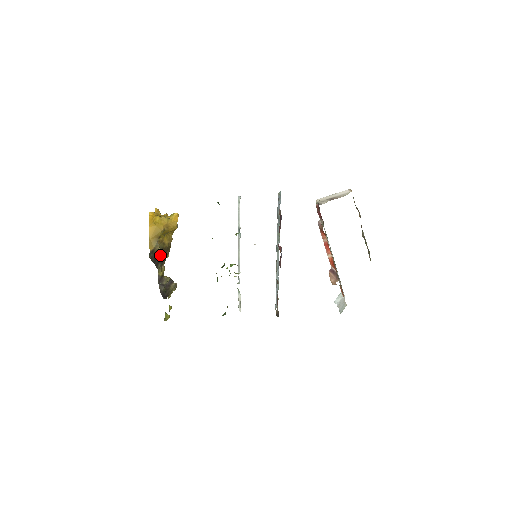
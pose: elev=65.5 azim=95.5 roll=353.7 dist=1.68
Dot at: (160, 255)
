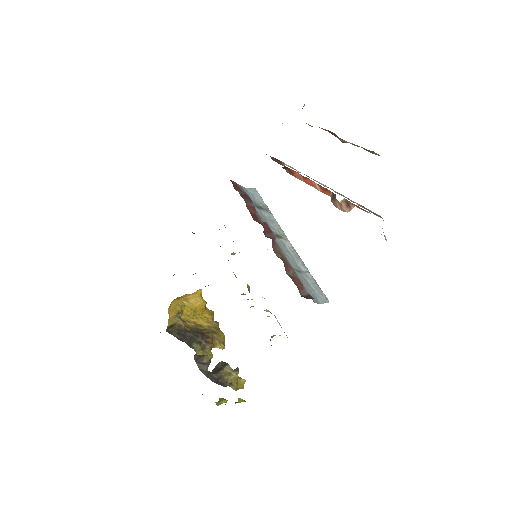
Dot at: (192, 334)
